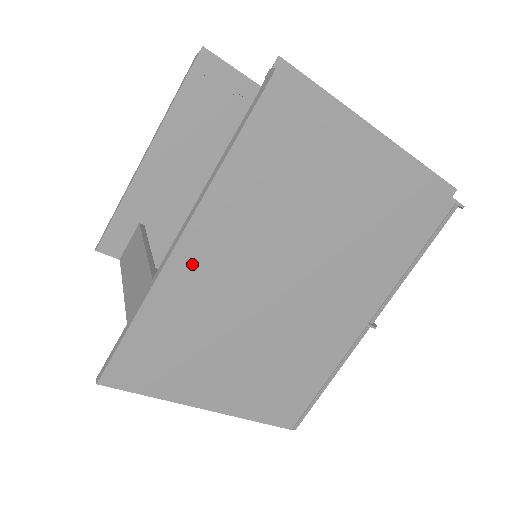
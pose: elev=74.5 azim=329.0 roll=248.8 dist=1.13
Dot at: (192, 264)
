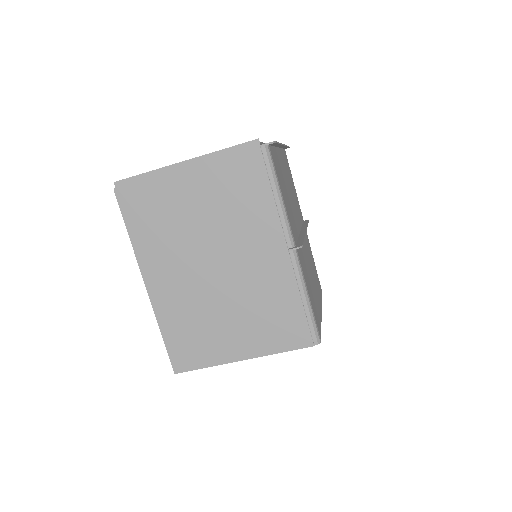
Dot at: (160, 290)
